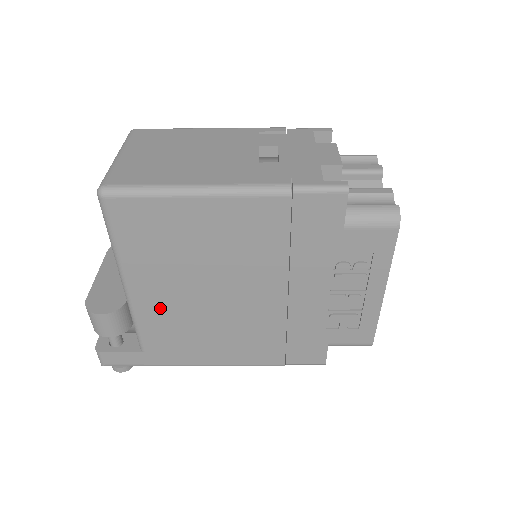
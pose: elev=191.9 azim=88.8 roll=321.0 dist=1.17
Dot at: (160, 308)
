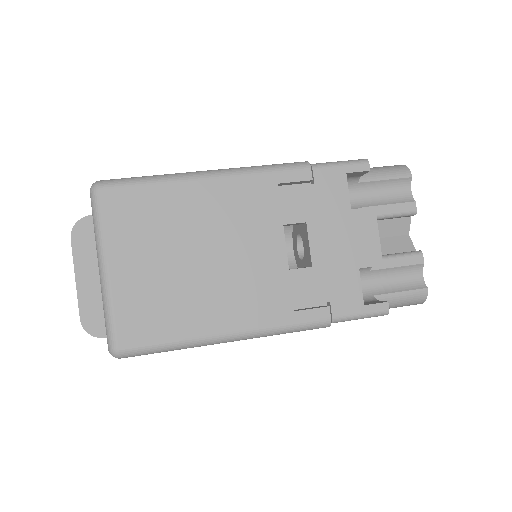
Dot at: occluded
